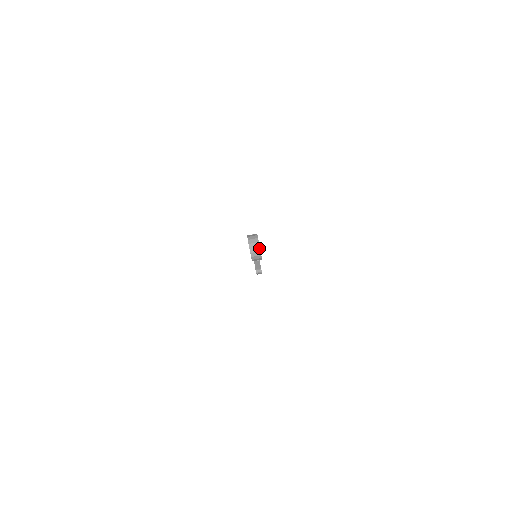
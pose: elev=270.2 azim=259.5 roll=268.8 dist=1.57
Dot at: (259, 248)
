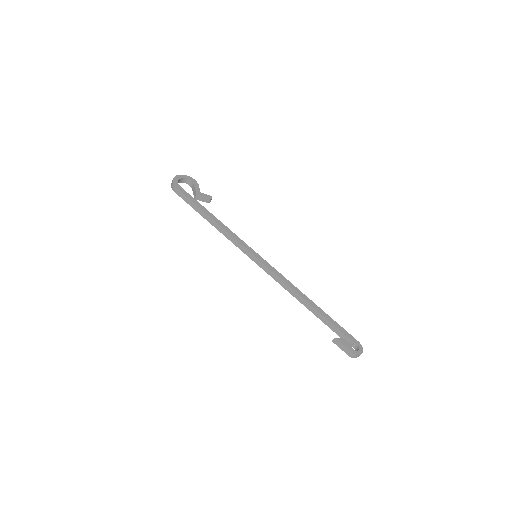
Dot at: occluded
